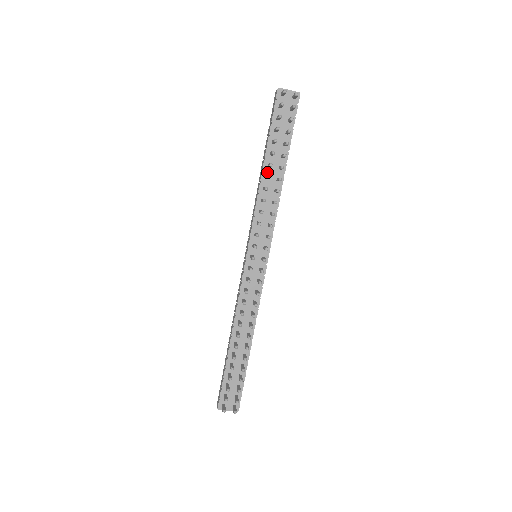
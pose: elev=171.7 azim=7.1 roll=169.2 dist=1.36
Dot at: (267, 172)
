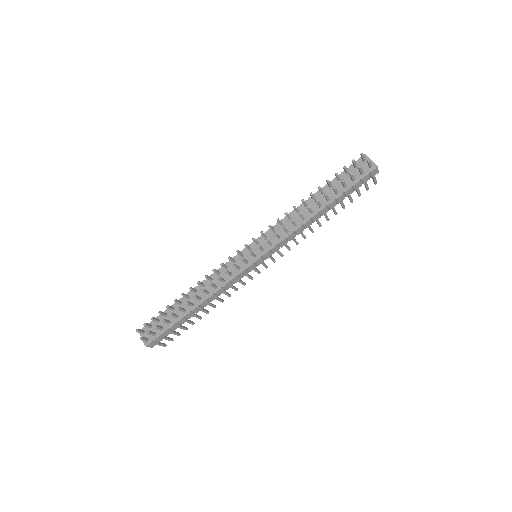
Dot at: (309, 202)
